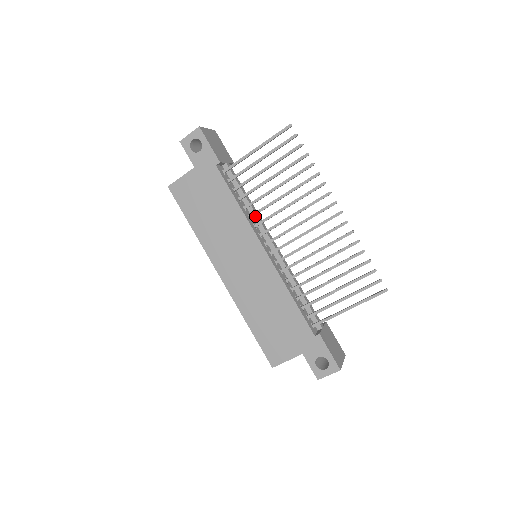
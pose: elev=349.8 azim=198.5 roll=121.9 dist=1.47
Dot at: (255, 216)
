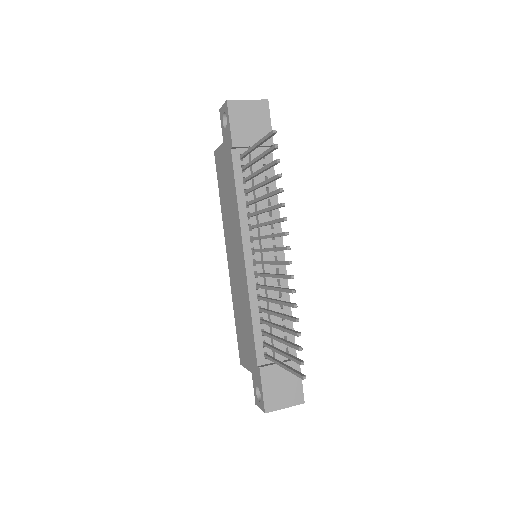
Dot at: (257, 216)
